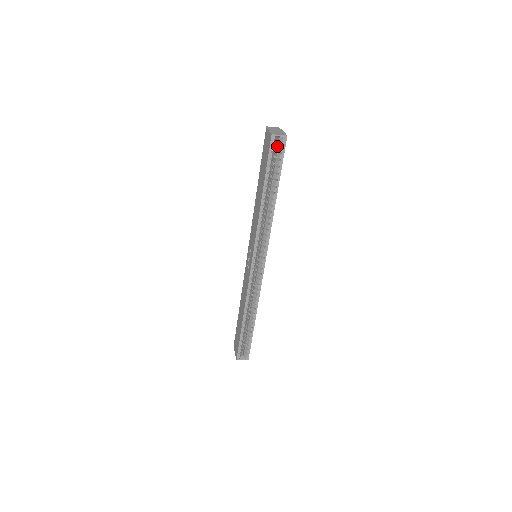
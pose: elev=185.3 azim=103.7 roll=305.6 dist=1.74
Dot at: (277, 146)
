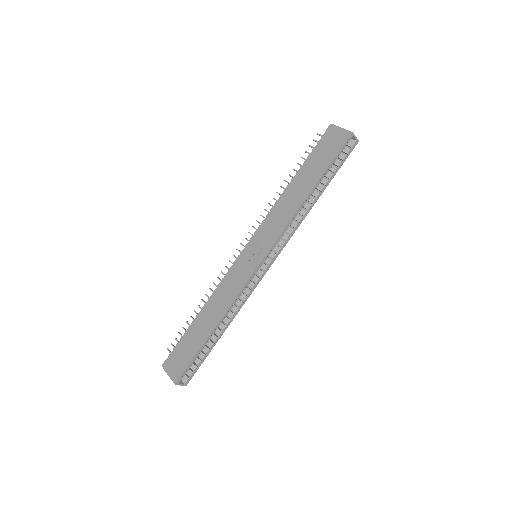
Dot at: occluded
